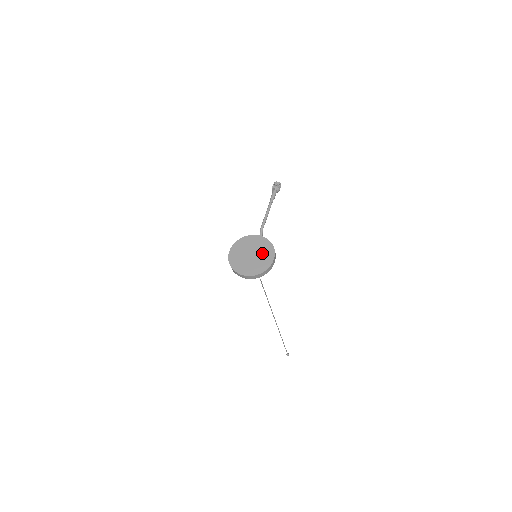
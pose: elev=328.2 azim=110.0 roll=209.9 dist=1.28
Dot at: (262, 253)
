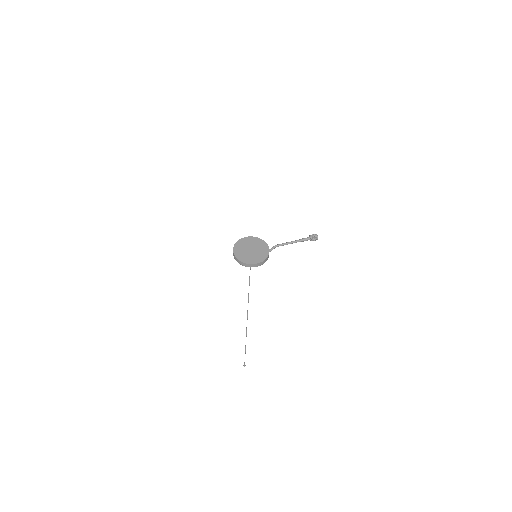
Dot at: (257, 255)
